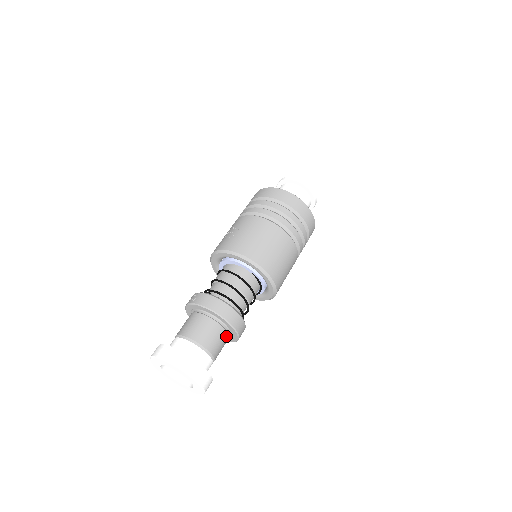
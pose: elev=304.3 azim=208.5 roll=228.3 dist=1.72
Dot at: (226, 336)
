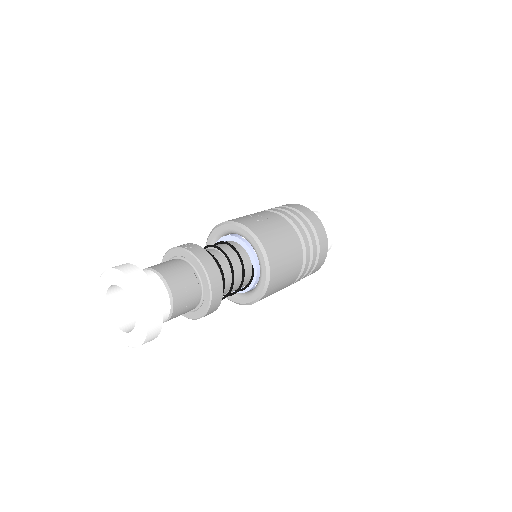
Dot at: (194, 306)
